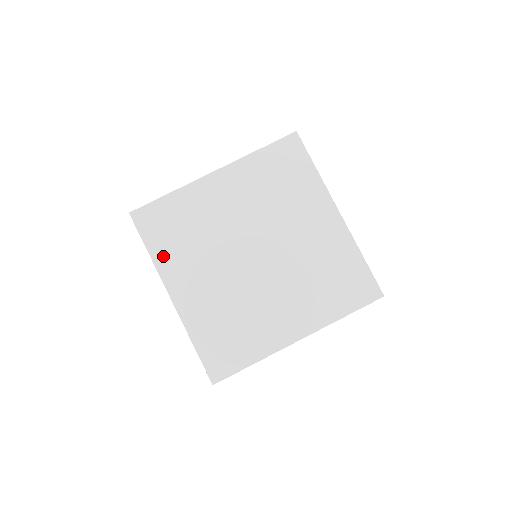
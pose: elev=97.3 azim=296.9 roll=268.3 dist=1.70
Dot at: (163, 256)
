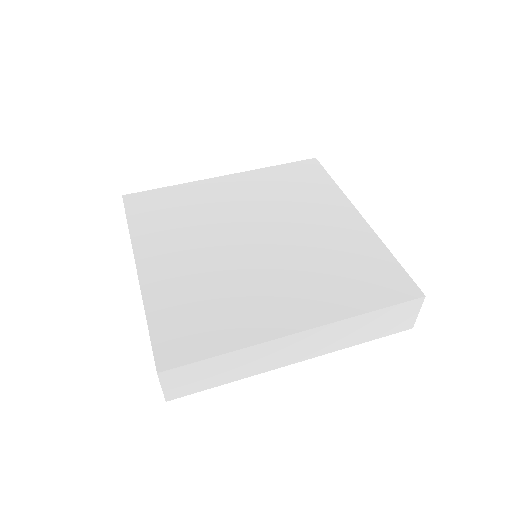
Dot at: (144, 231)
